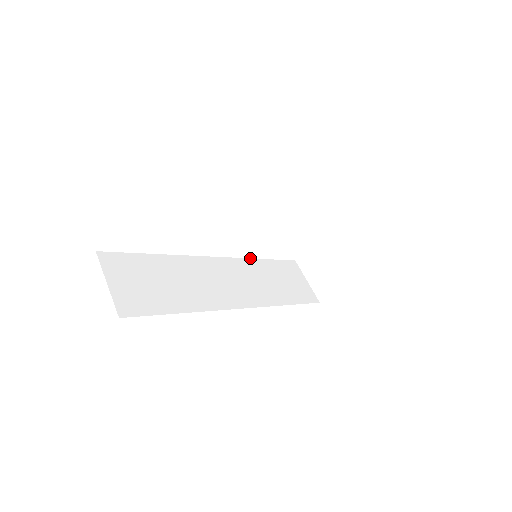
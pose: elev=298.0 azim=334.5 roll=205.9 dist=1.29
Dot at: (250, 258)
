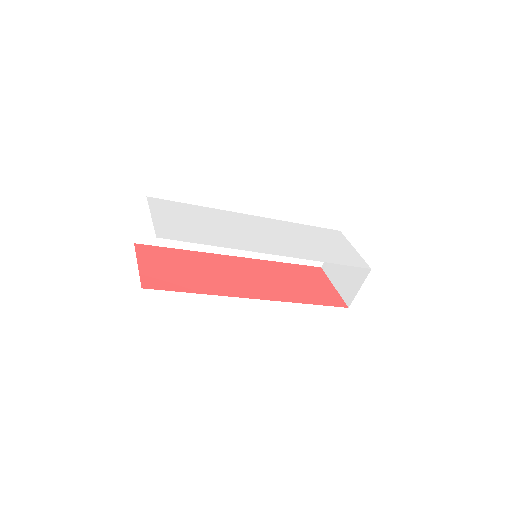
Dot at: occluded
